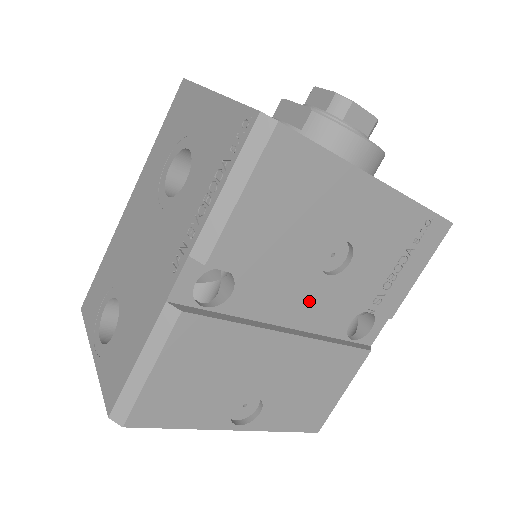
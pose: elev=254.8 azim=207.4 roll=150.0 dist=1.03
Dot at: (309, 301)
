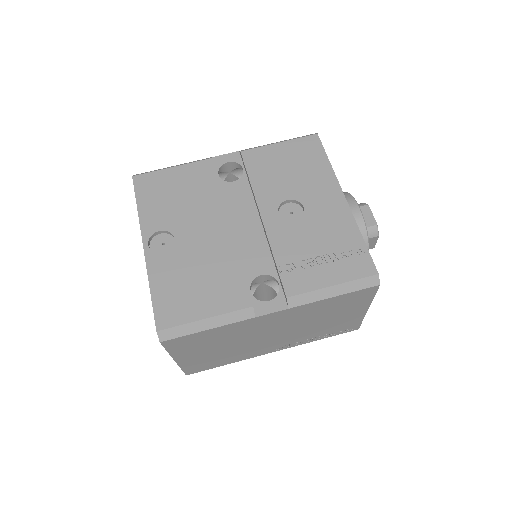
Dot at: (256, 228)
